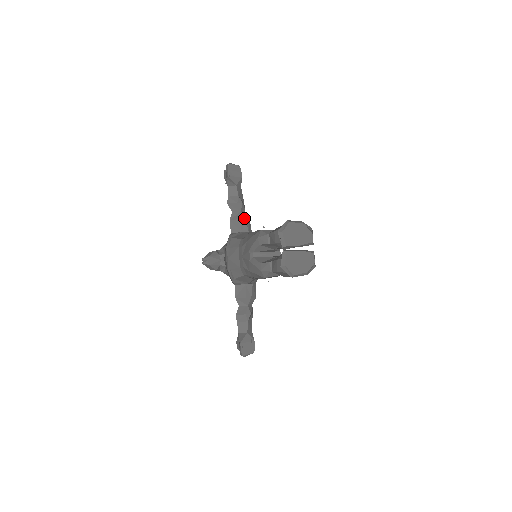
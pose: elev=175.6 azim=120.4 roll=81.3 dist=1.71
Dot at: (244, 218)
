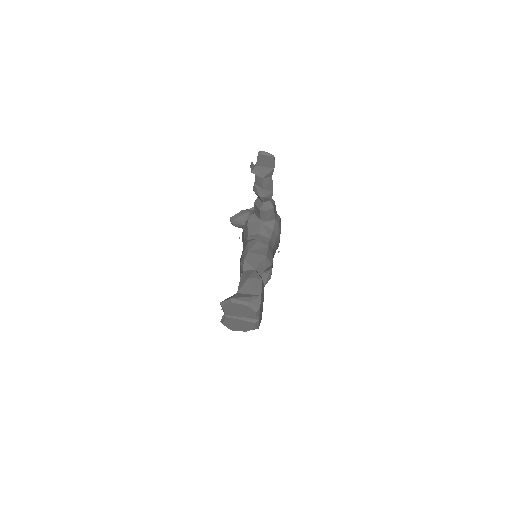
Dot at: (265, 210)
